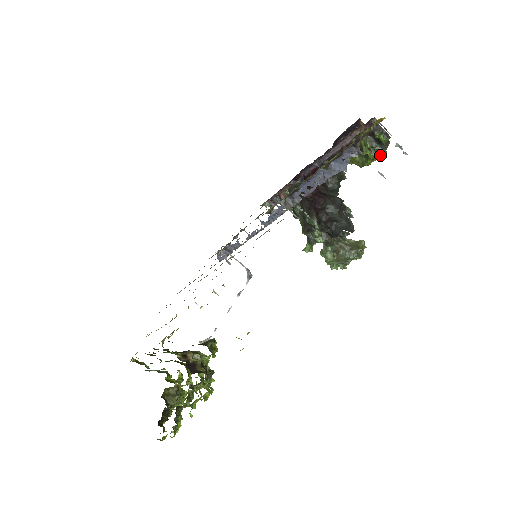
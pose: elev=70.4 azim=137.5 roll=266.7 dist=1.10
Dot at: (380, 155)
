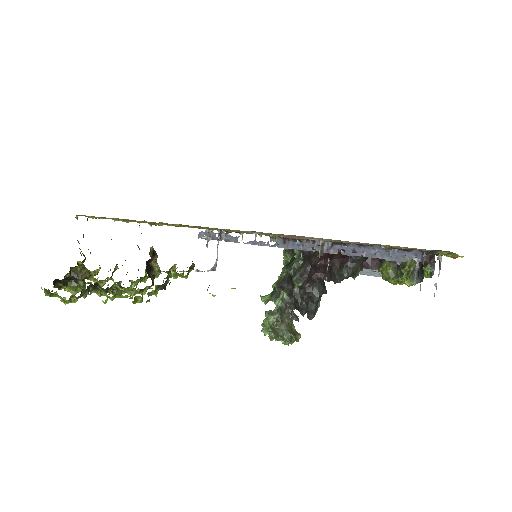
Dot at: (410, 282)
